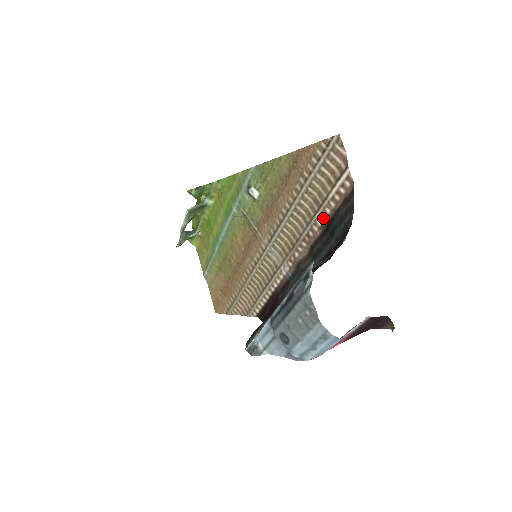
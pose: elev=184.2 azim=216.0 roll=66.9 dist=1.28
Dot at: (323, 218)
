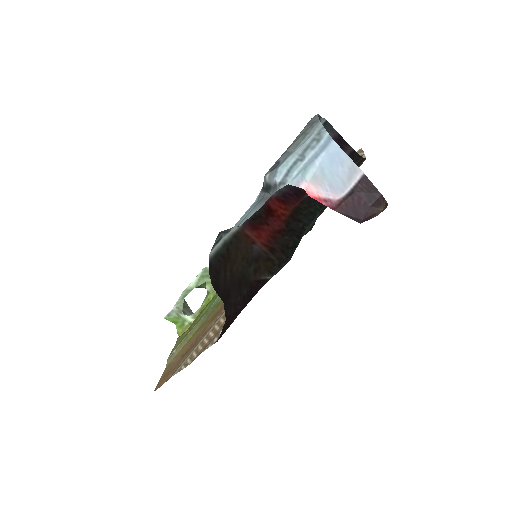
Dot at: occluded
